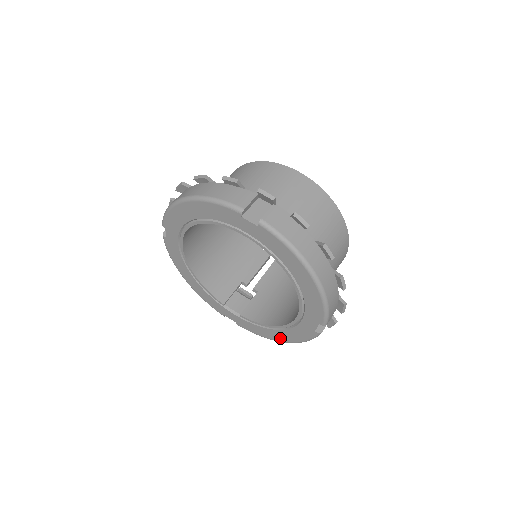
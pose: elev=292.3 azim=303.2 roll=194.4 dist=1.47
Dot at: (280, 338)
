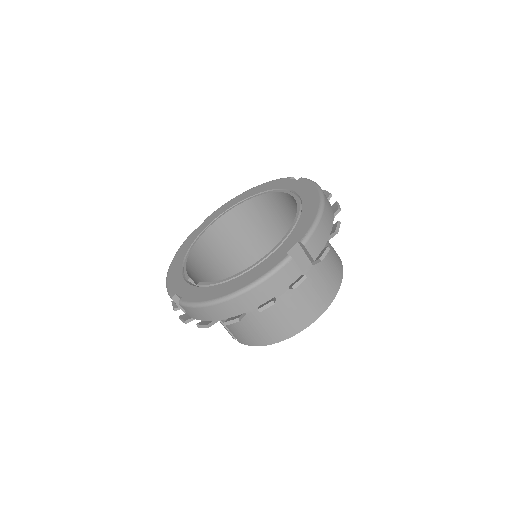
Dot at: (229, 290)
